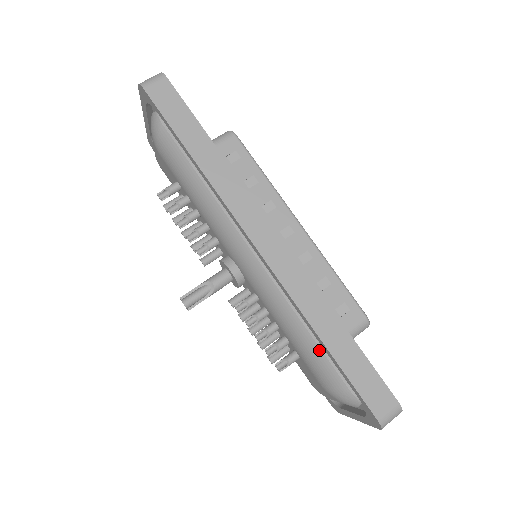
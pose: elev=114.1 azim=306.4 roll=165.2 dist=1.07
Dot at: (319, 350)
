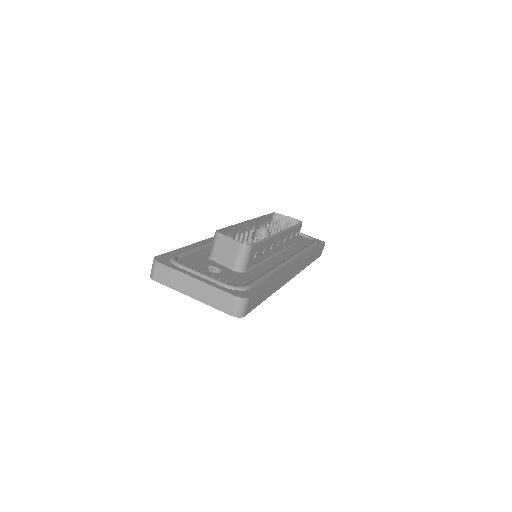
Dot at: occluded
